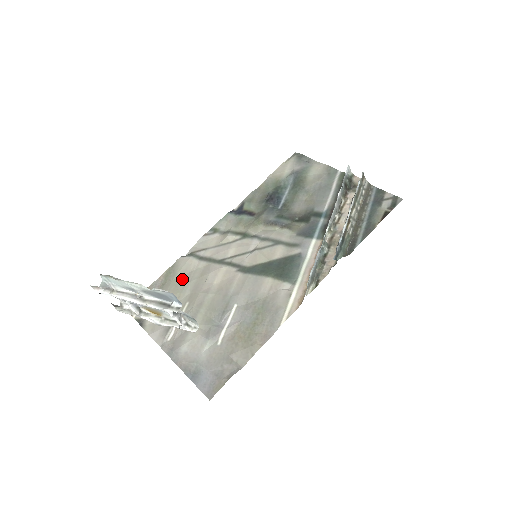
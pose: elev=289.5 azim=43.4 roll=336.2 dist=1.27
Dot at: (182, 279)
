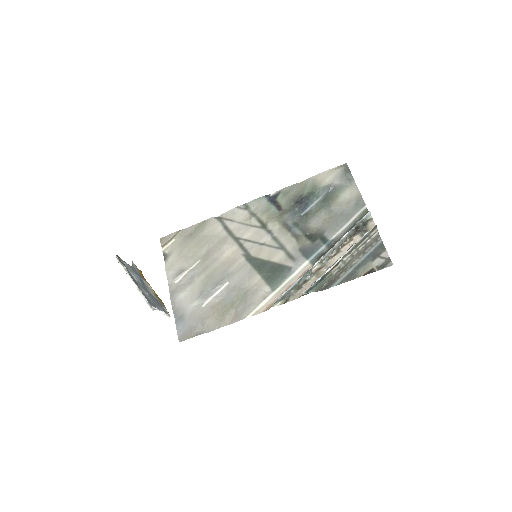
Dot at: (205, 238)
